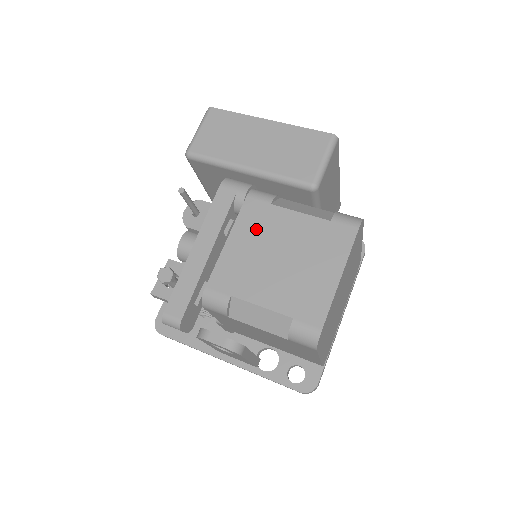
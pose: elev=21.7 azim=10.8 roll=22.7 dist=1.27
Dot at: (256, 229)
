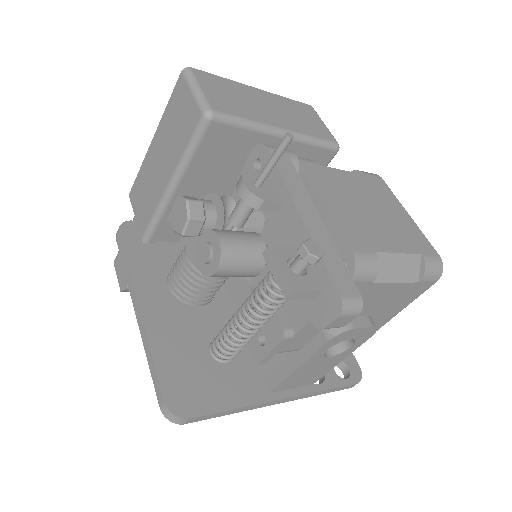
Dot at: (331, 188)
